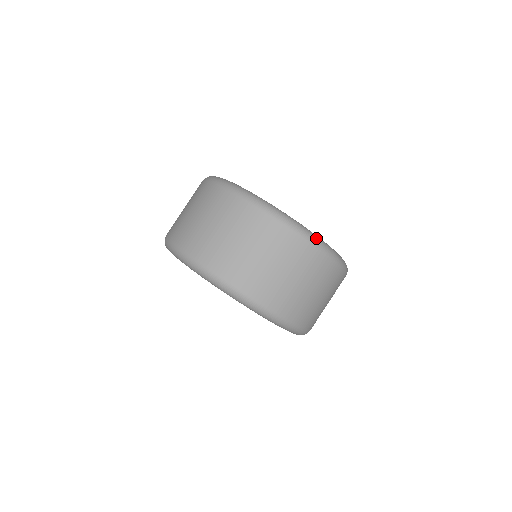
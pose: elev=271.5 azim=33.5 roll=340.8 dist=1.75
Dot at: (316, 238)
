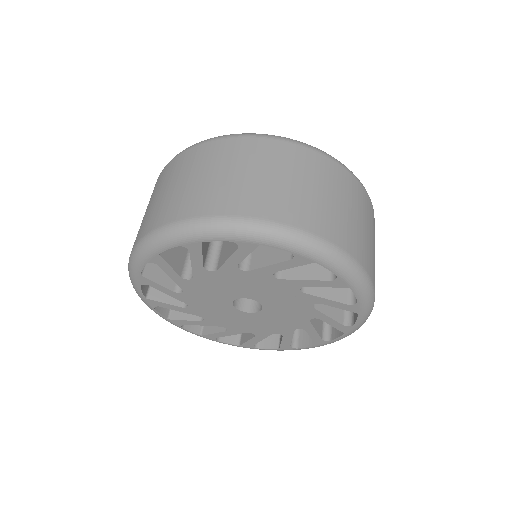
Dot at: (236, 134)
